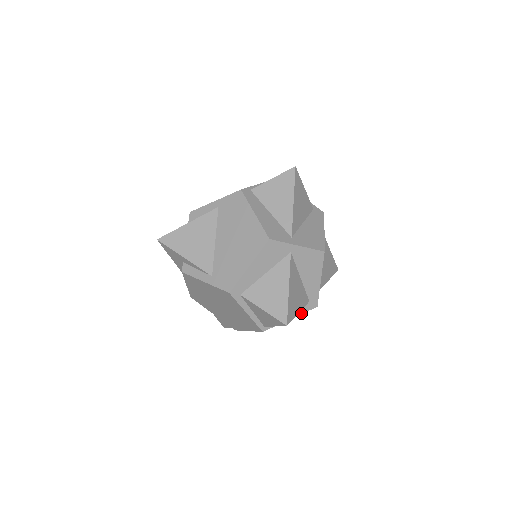
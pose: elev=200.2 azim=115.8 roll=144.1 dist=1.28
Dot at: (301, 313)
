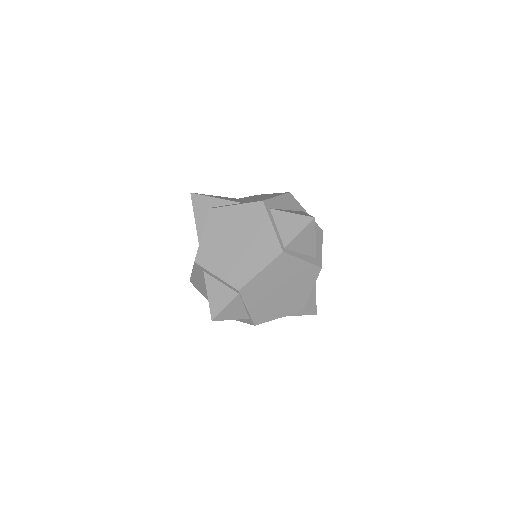
Dot at: (310, 262)
